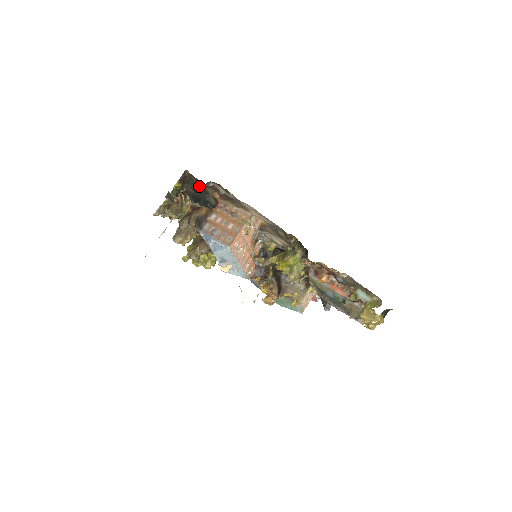
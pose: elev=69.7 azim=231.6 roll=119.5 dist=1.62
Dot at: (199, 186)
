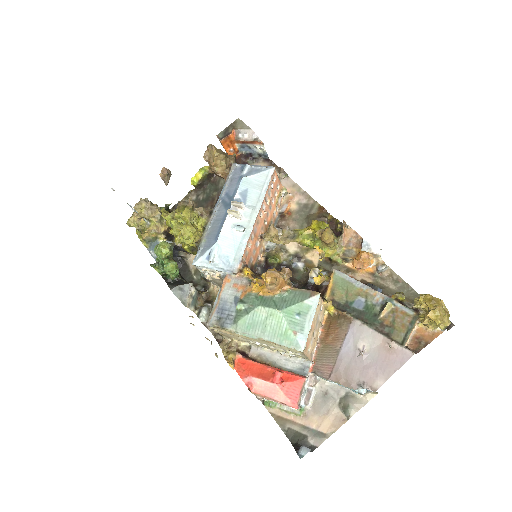
Dot at: (222, 186)
